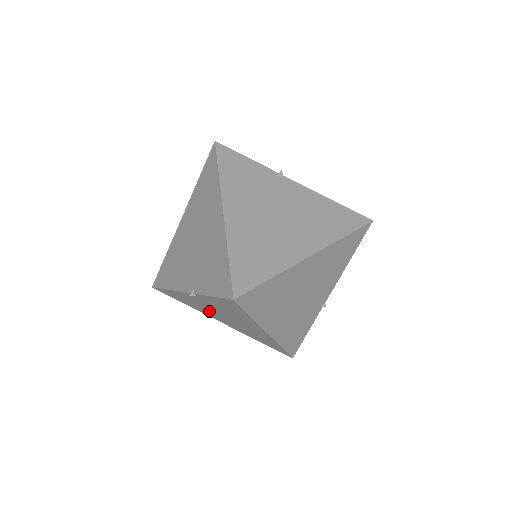
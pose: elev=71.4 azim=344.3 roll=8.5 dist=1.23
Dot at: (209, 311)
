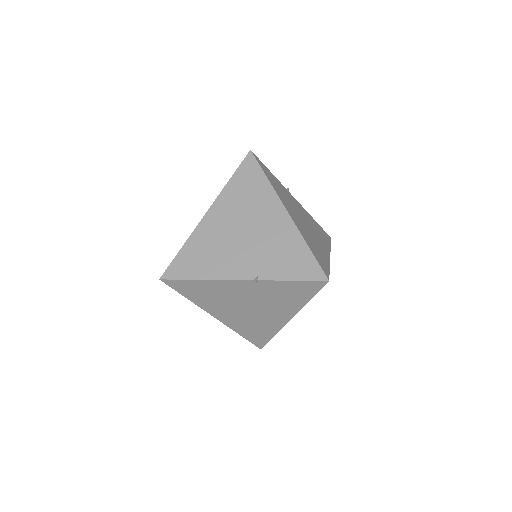
Dot at: (227, 303)
